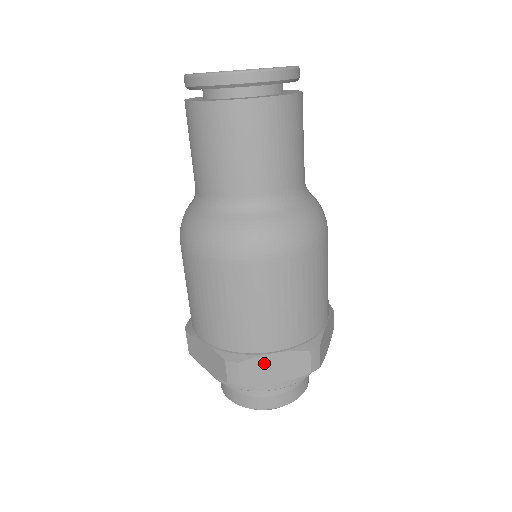
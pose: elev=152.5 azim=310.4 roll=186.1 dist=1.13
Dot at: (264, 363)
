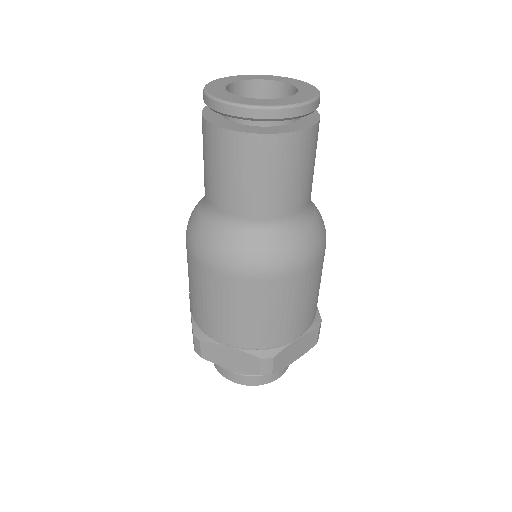
Dot at: (221, 350)
